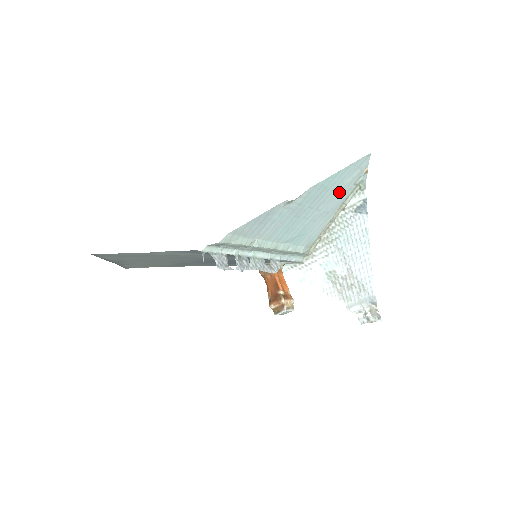
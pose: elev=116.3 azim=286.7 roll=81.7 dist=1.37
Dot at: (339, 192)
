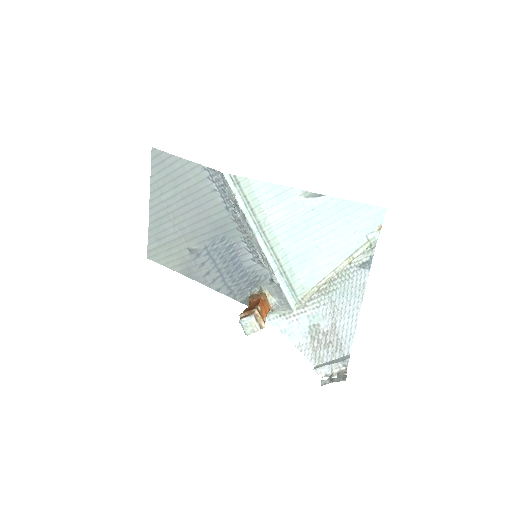
Dot at: (350, 233)
